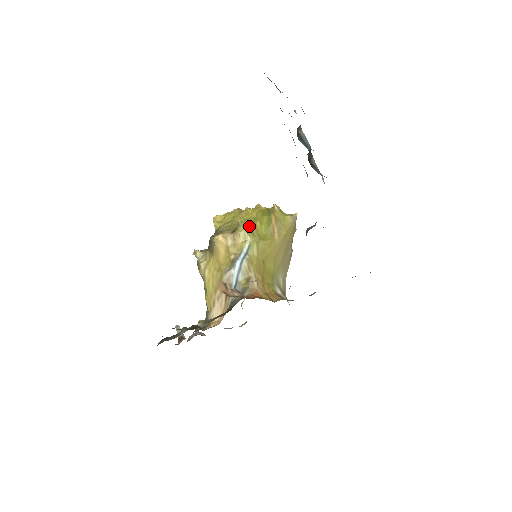
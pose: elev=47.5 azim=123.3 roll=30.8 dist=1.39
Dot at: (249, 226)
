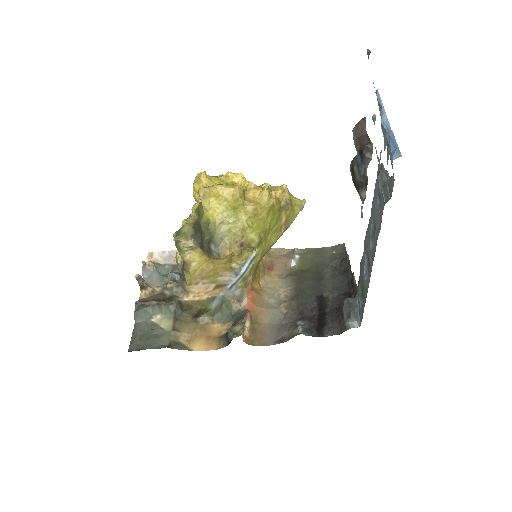
Dot at: (259, 236)
